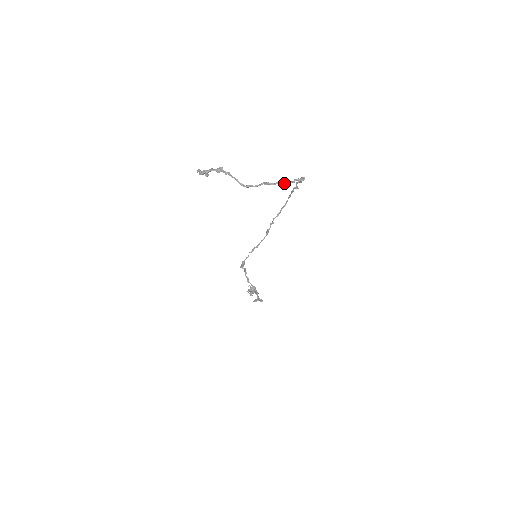
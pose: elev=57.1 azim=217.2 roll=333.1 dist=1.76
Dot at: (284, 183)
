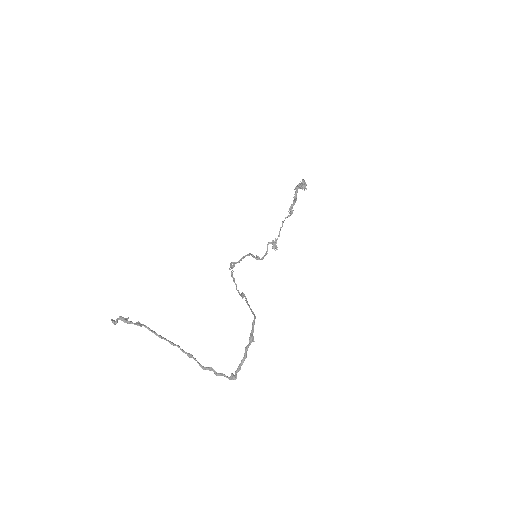
Dot at: (209, 370)
